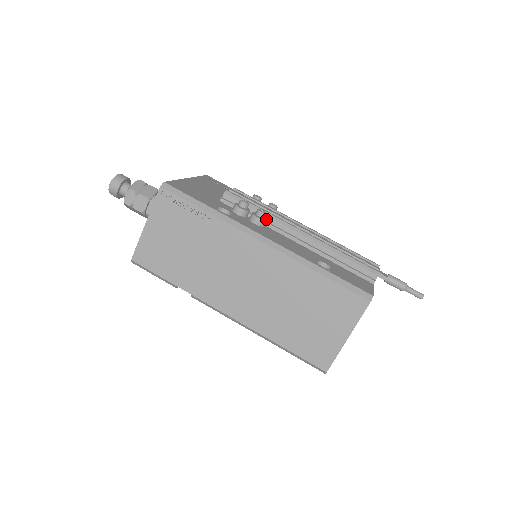
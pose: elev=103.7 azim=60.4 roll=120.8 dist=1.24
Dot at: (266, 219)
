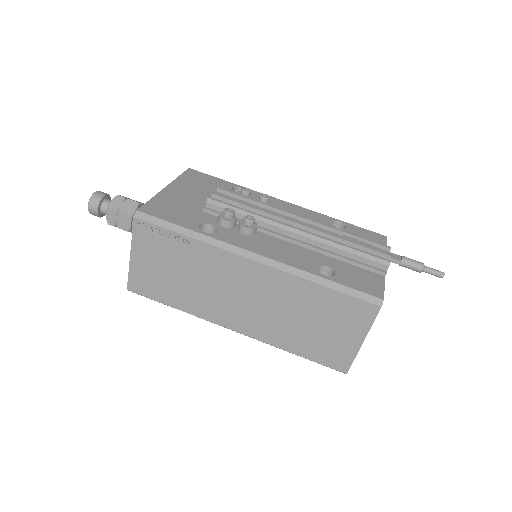
Dot at: (256, 225)
